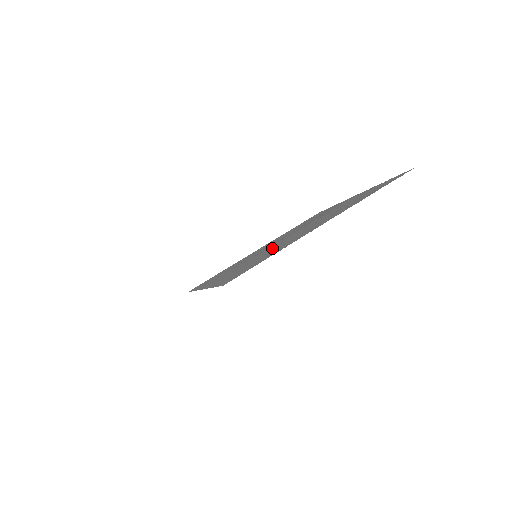
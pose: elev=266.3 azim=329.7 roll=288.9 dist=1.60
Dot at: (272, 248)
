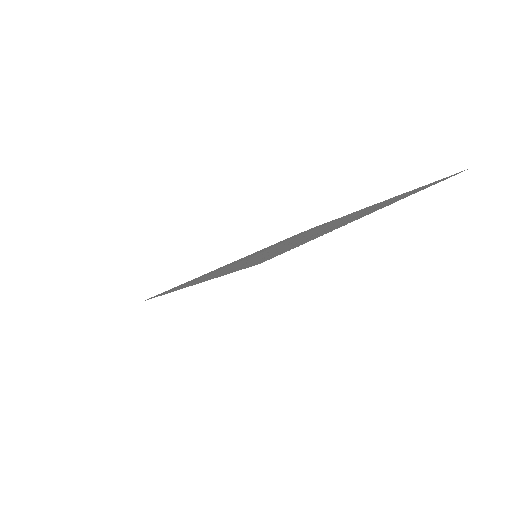
Dot at: occluded
